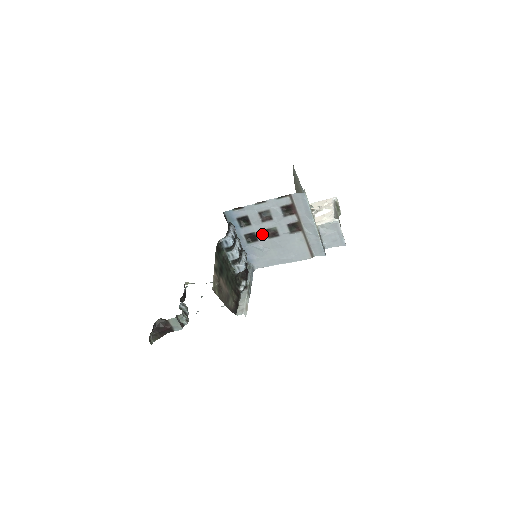
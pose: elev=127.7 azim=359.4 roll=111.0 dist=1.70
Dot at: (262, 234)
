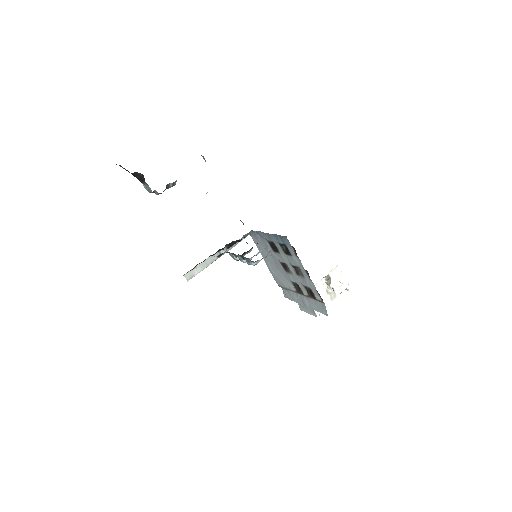
Dot at: (281, 258)
